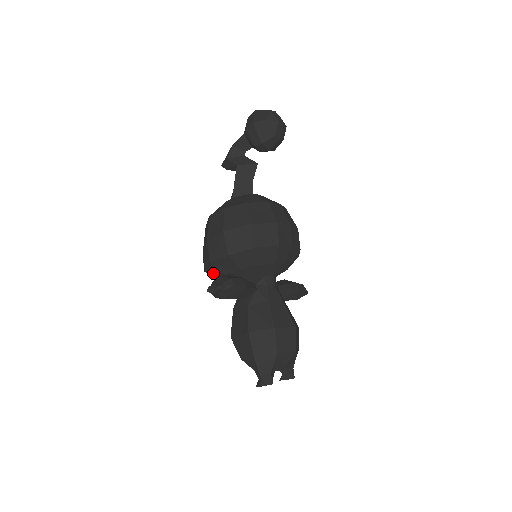
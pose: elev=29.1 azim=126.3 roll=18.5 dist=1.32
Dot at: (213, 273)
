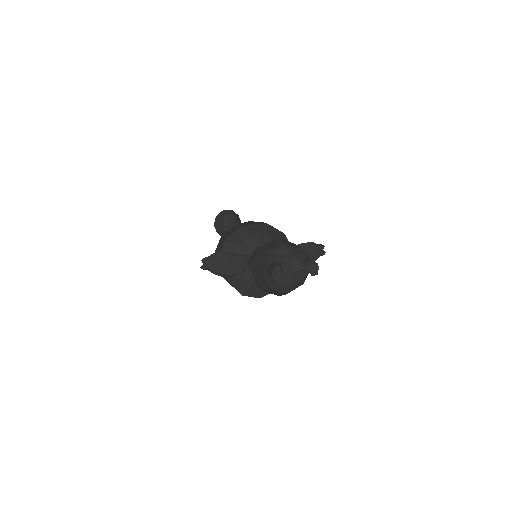
Dot at: (239, 286)
